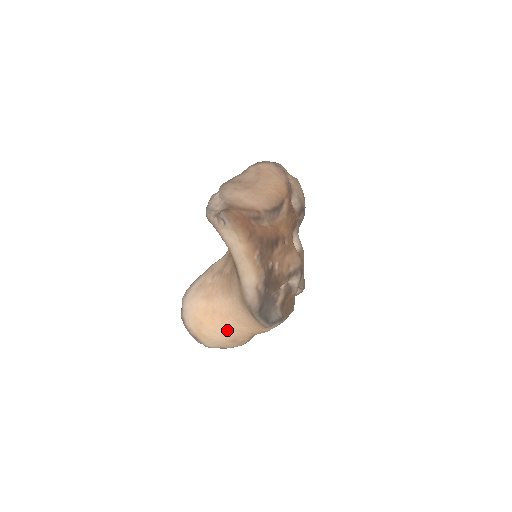
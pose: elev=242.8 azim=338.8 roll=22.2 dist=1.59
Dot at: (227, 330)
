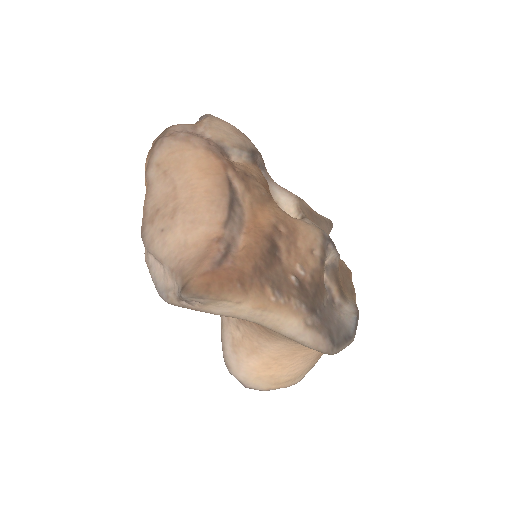
Dot at: (304, 359)
